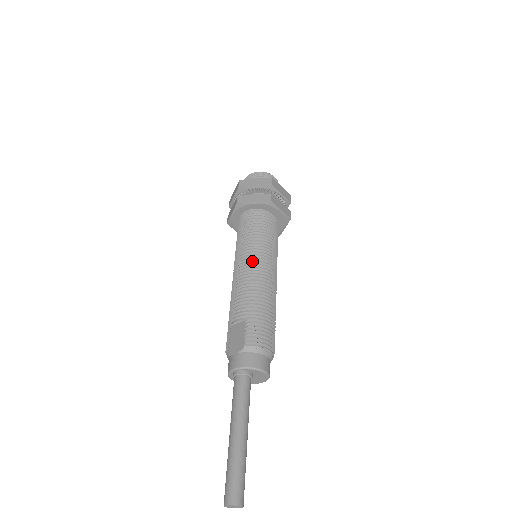
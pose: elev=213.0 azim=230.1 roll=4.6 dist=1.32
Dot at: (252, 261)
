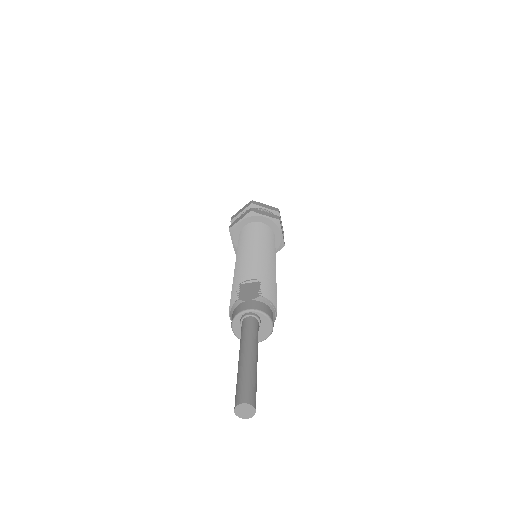
Dot at: (262, 250)
